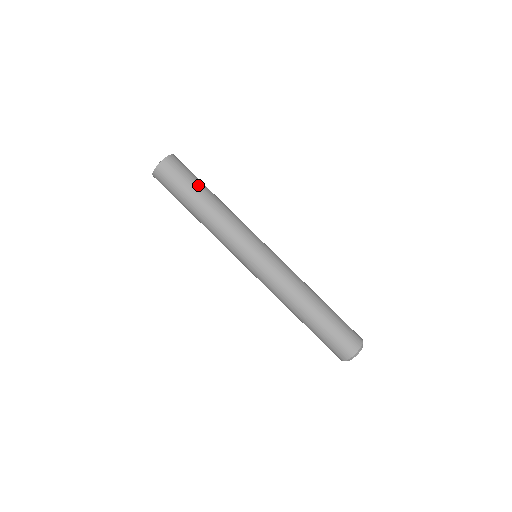
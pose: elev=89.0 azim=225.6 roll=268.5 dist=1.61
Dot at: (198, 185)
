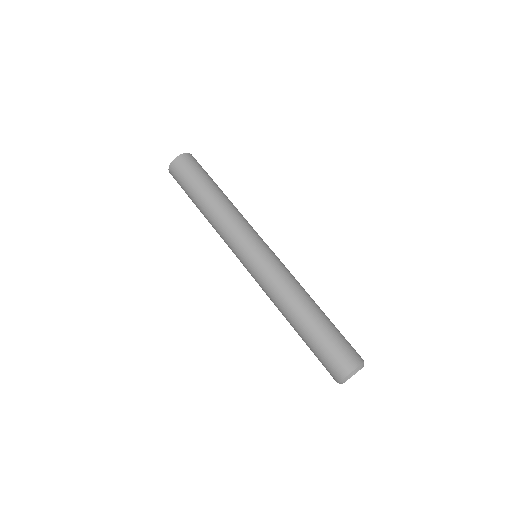
Dot at: (212, 180)
